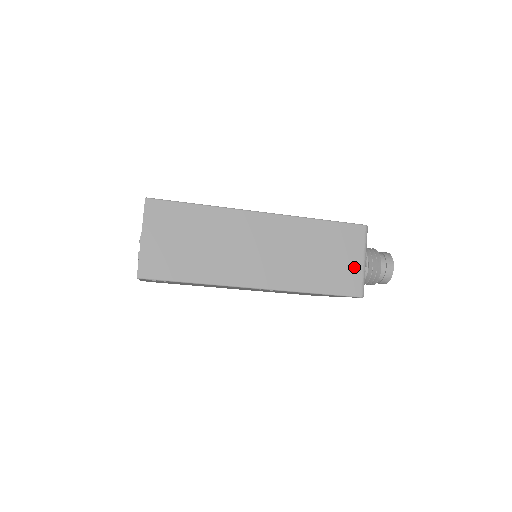
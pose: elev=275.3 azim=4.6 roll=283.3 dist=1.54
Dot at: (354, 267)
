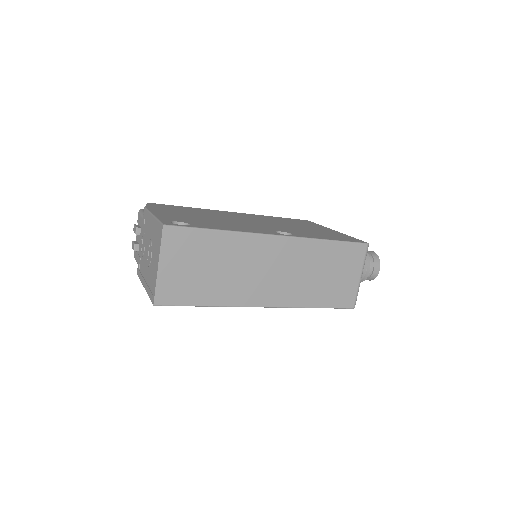
Dot at: (352, 283)
